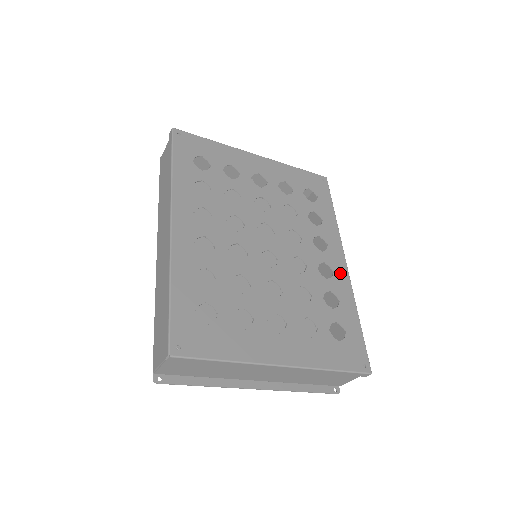
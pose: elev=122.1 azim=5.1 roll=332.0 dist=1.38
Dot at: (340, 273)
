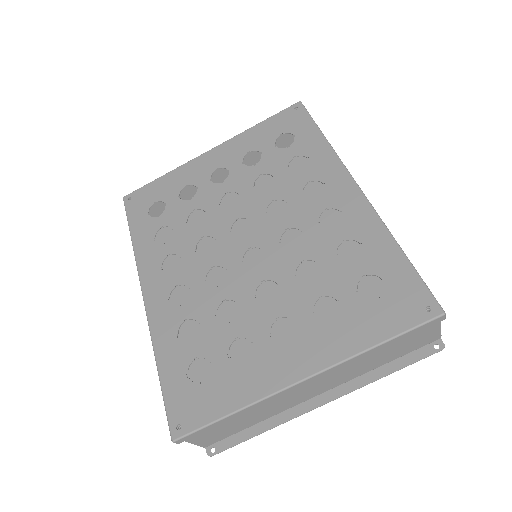
Dot at: (352, 206)
